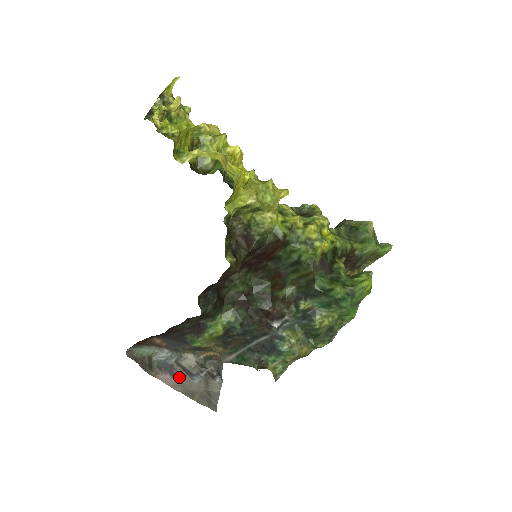
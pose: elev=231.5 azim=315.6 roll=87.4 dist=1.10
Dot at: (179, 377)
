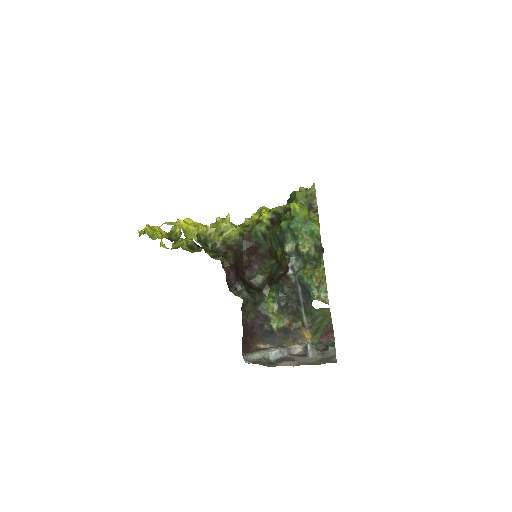
Dot at: (296, 360)
